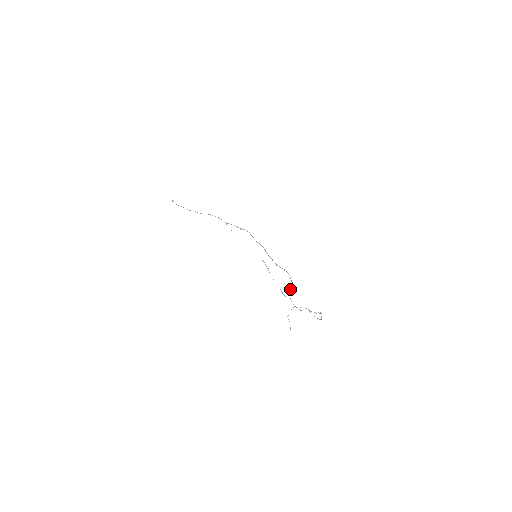
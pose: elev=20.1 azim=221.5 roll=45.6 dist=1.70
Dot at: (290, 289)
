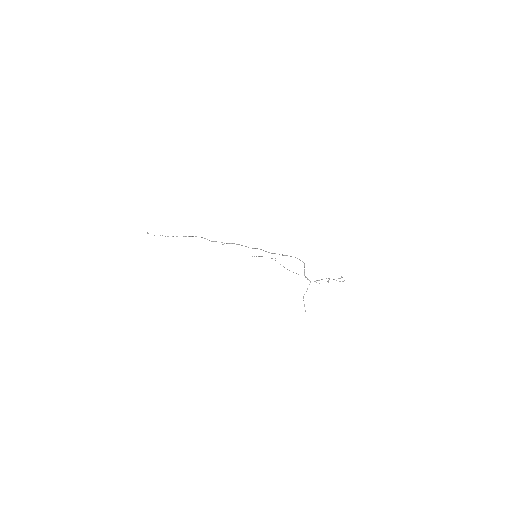
Dot at: occluded
